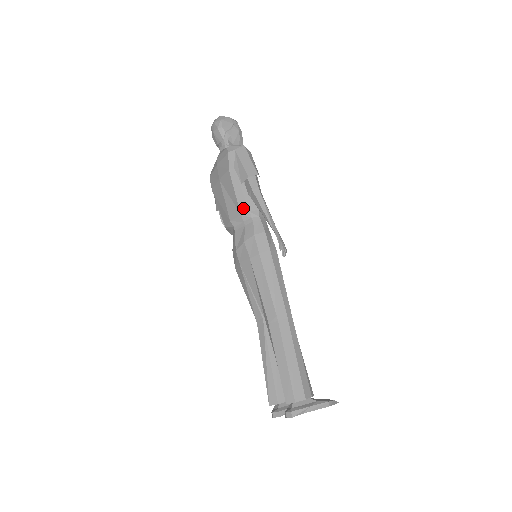
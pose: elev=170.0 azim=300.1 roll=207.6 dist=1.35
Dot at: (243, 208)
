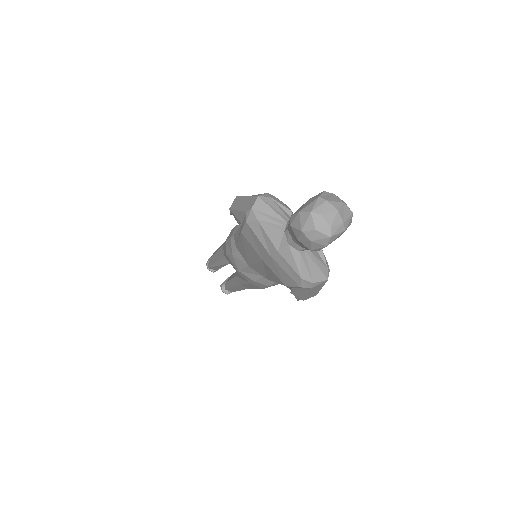
Dot at: occluded
